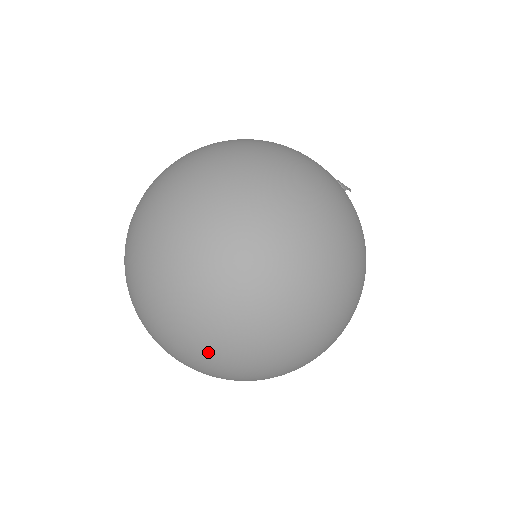
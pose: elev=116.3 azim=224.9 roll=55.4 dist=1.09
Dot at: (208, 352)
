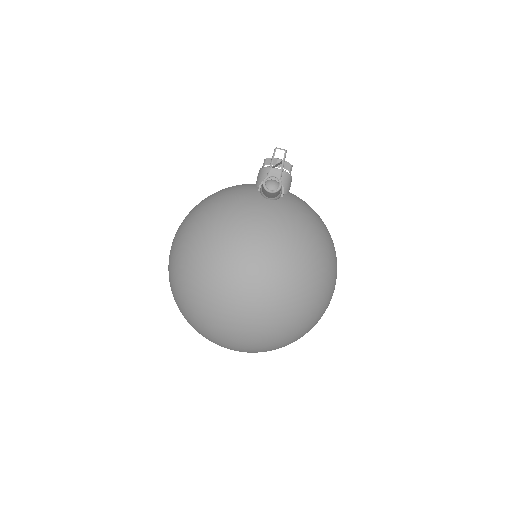
Dot at: occluded
